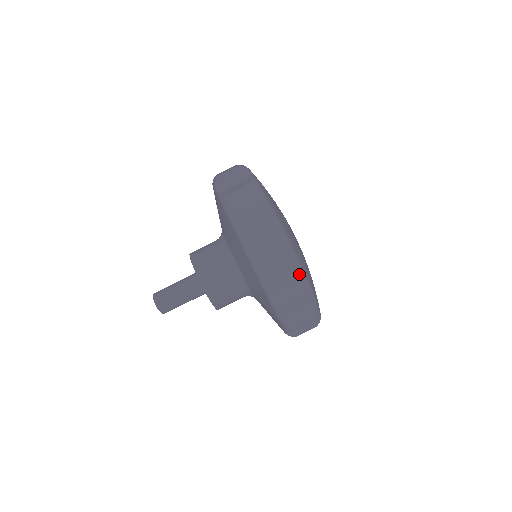
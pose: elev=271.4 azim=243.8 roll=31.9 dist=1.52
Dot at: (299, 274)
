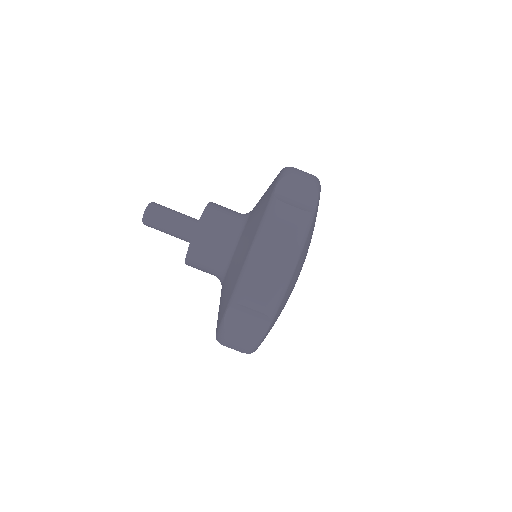
Dot at: occluded
